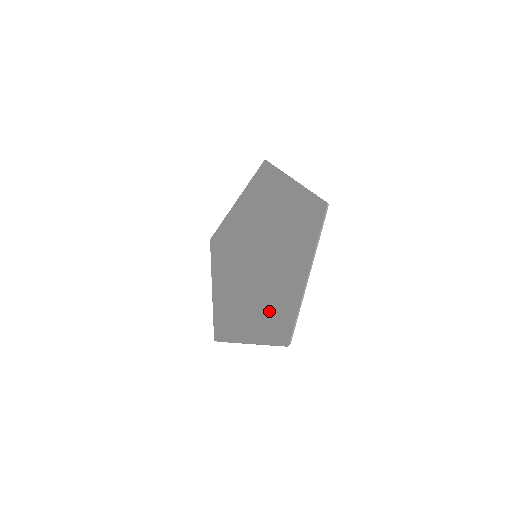
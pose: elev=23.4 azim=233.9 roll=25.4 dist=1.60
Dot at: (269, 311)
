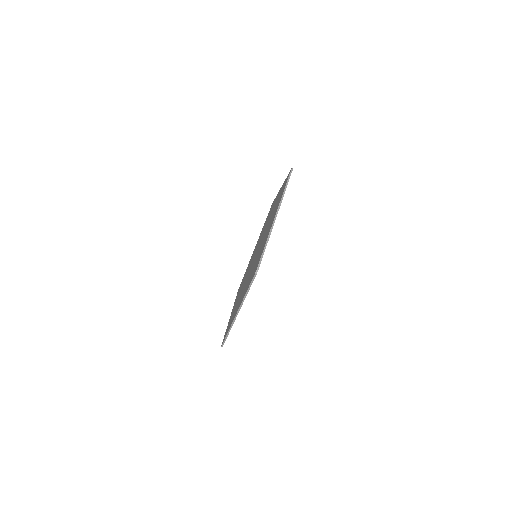
Dot at: occluded
